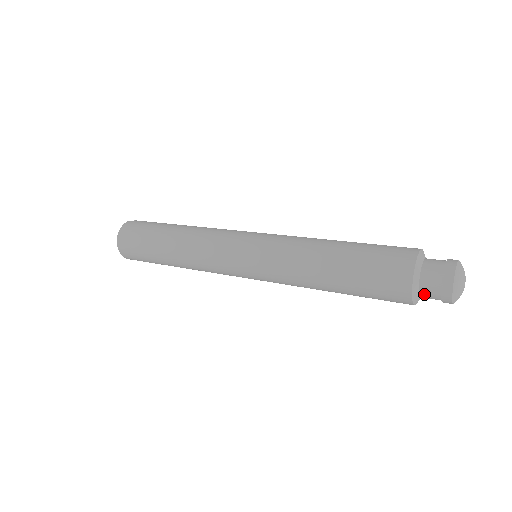
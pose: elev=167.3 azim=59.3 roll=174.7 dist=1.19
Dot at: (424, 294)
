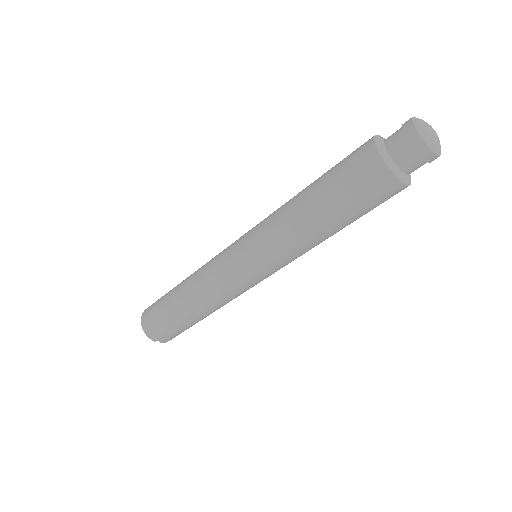
Dot at: (397, 157)
